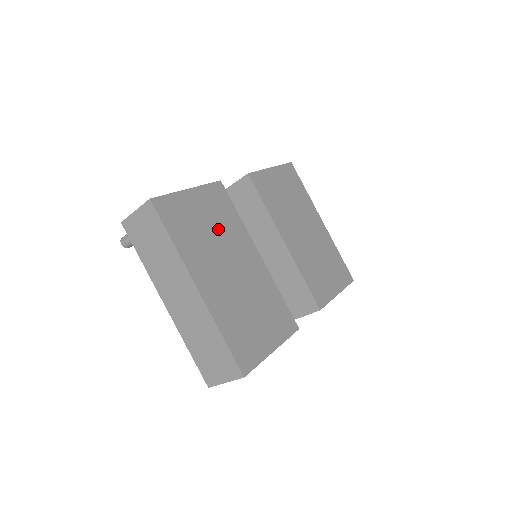
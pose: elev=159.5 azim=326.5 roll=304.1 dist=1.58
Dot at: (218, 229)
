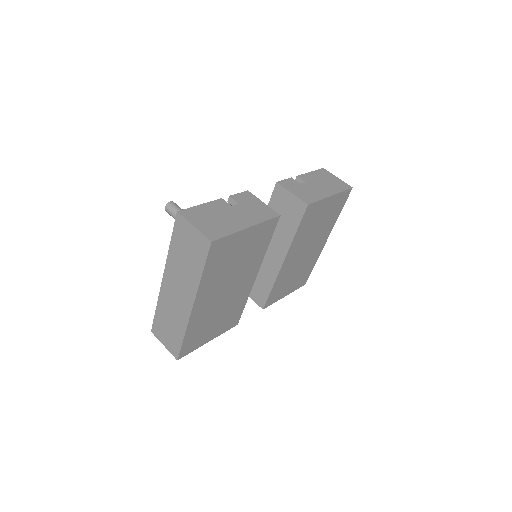
Dot at: (243, 260)
